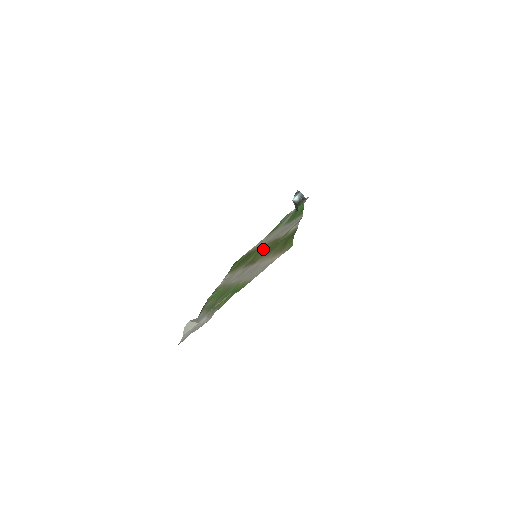
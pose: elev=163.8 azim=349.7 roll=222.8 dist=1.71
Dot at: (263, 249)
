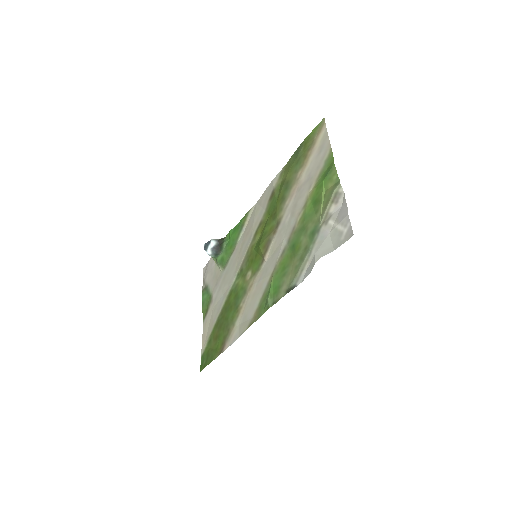
Dot at: (251, 254)
